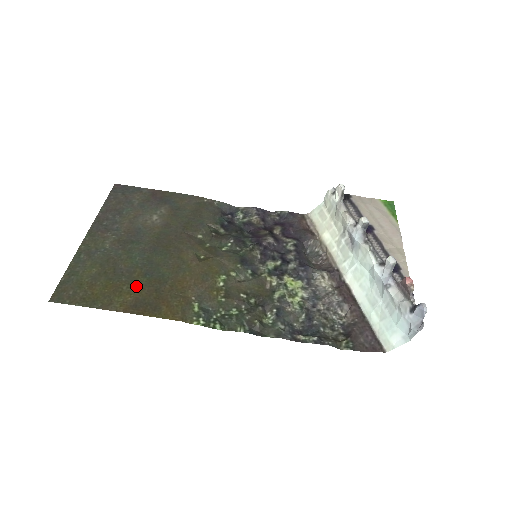
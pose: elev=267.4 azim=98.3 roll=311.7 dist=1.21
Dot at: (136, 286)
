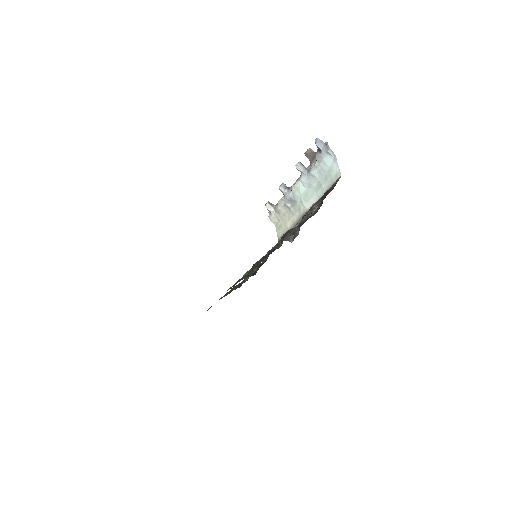
Dot at: occluded
